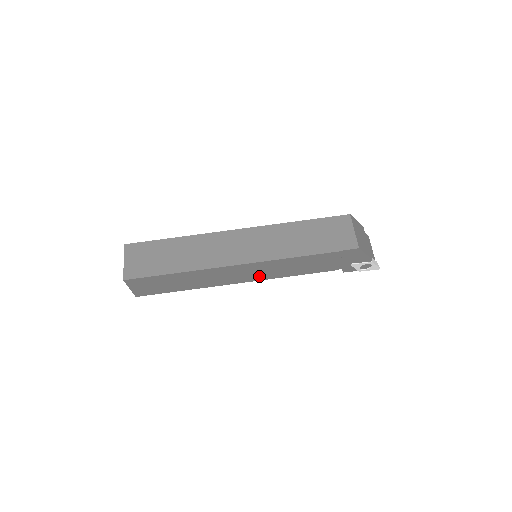
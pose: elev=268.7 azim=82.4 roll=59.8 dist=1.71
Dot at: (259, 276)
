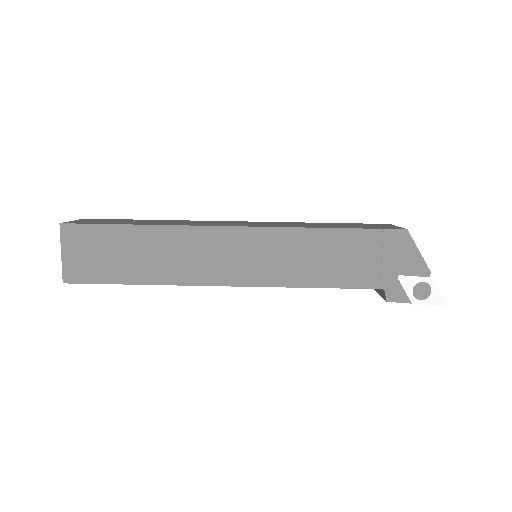
Dot at: (256, 273)
